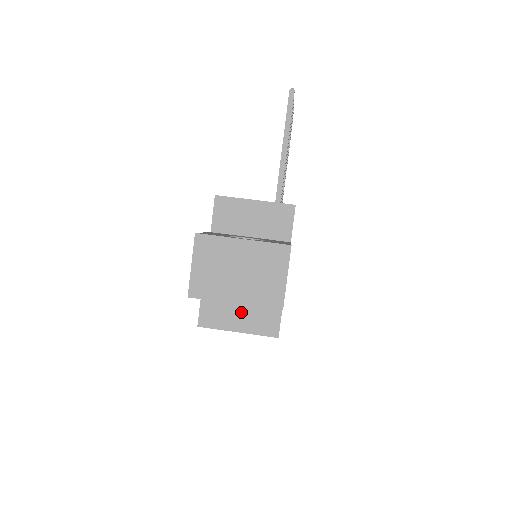
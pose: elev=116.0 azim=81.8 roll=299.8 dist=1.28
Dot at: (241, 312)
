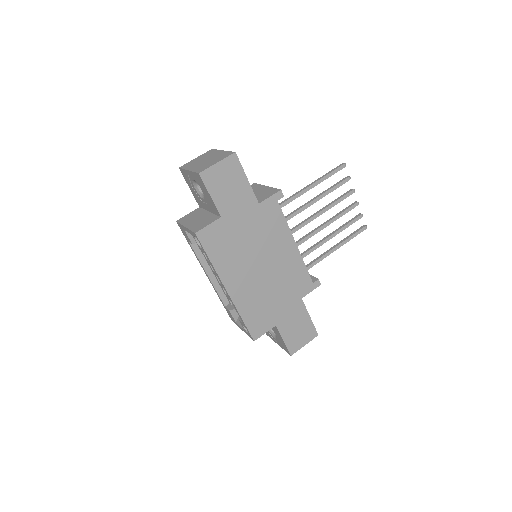
Dot at: (198, 219)
